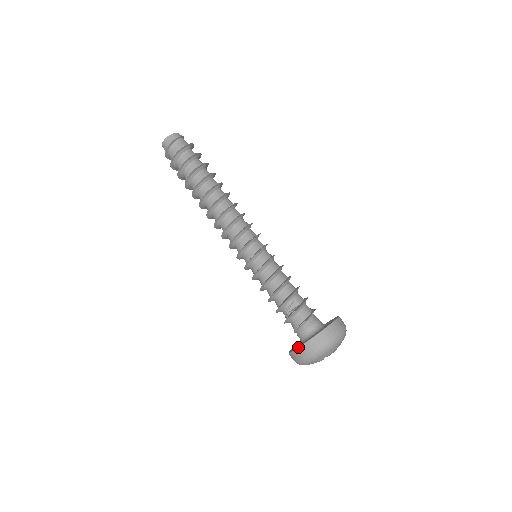
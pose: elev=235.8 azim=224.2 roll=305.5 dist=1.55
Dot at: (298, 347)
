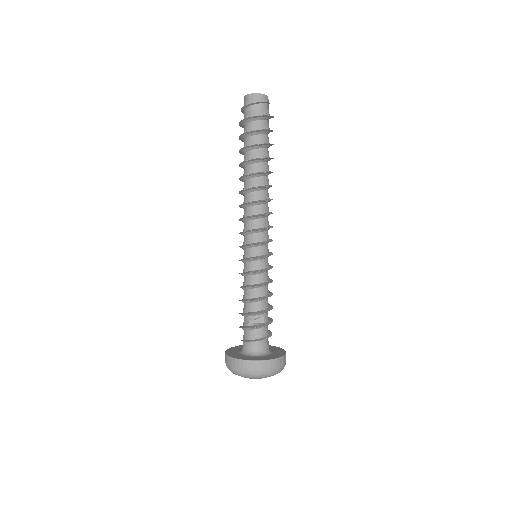
Dot at: (240, 359)
